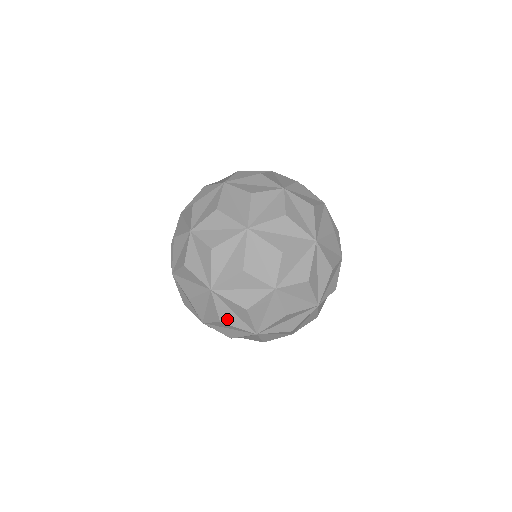
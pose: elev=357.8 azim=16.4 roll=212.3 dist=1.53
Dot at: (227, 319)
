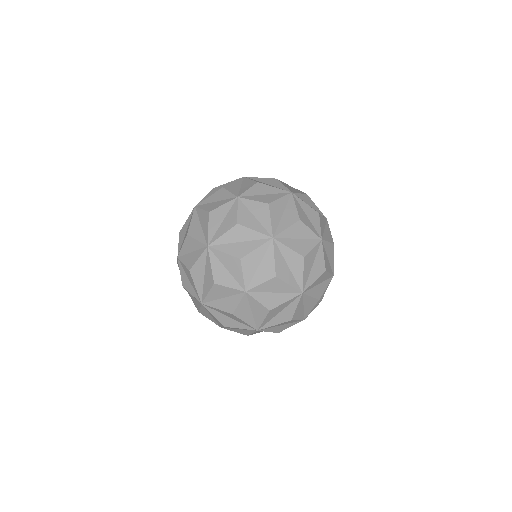
Dot at: (242, 252)
